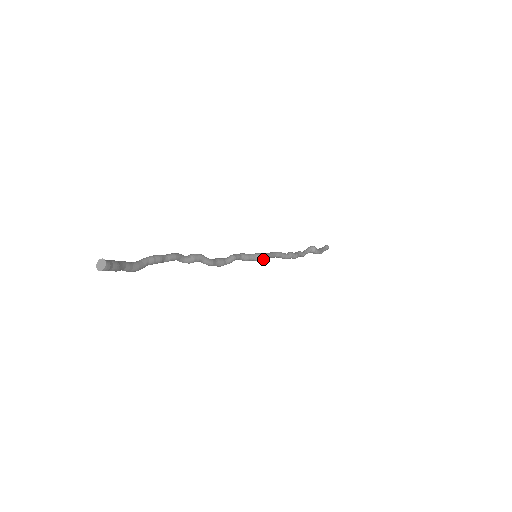
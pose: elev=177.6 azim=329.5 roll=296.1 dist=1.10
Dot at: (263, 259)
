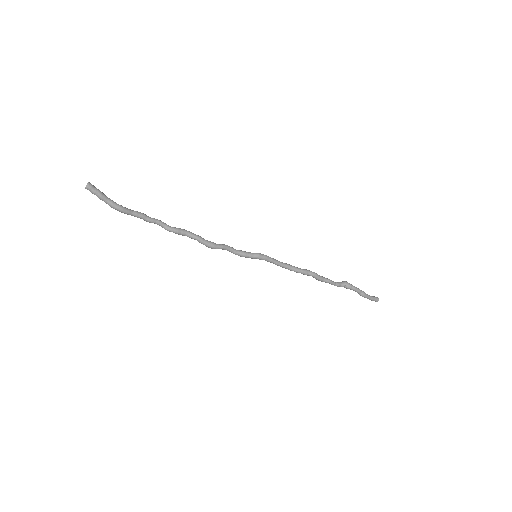
Dot at: (264, 257)
